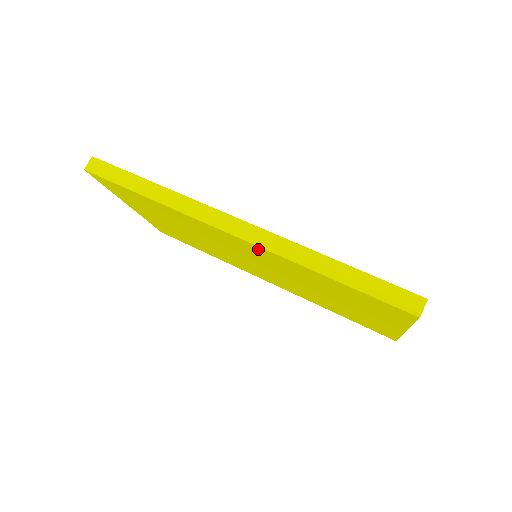
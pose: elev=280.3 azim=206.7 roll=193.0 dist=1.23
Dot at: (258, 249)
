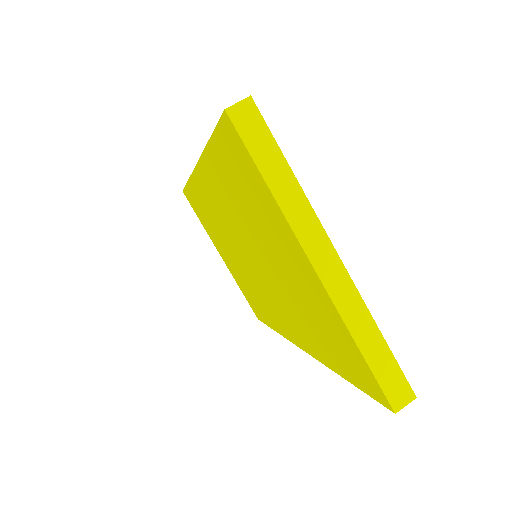
Dot at: (205, 175)
